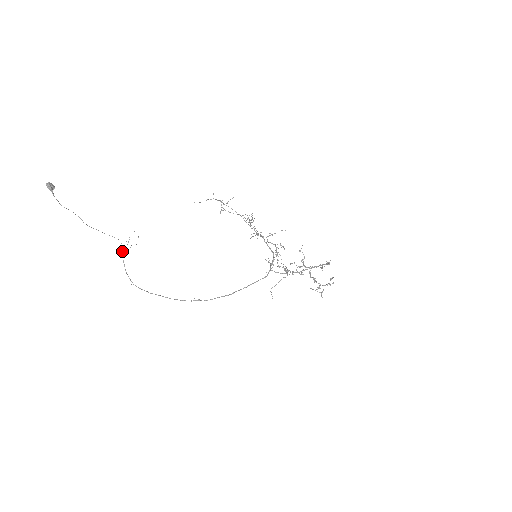
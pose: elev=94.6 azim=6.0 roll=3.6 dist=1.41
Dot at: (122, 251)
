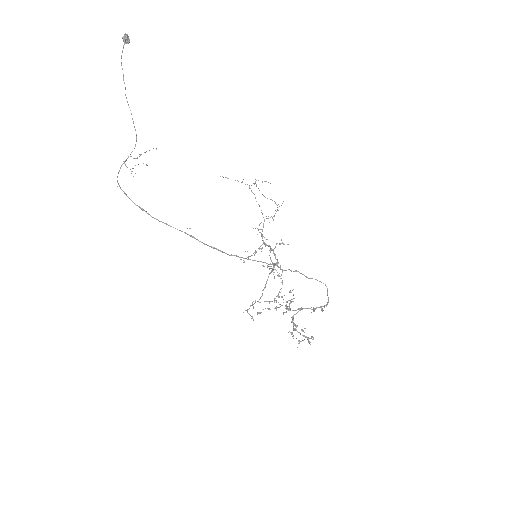
Dot at: (128, 157)
